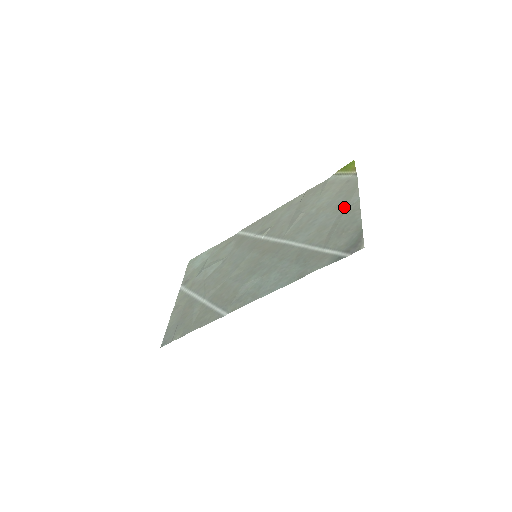
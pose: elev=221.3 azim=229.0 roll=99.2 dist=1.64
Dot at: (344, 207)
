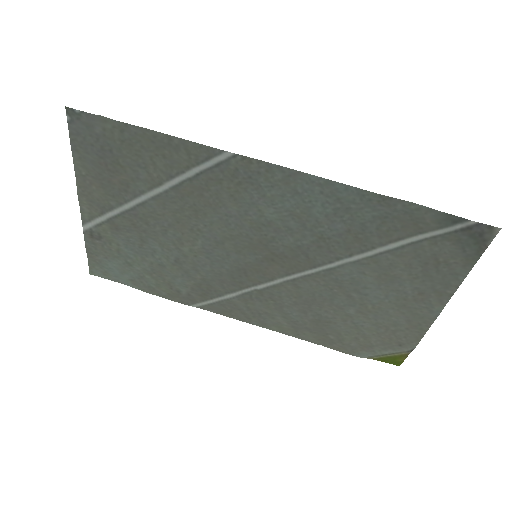
Dot at: (418, 302)
